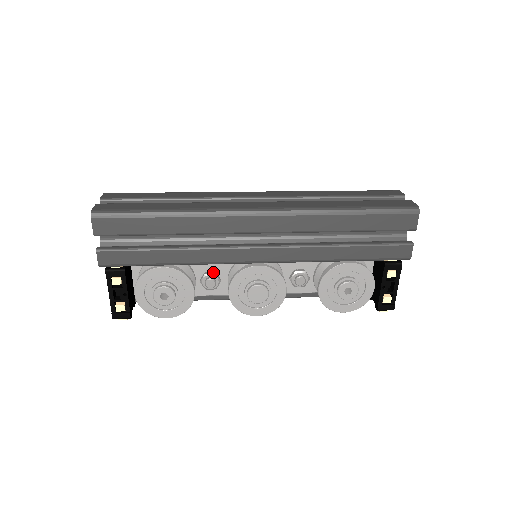
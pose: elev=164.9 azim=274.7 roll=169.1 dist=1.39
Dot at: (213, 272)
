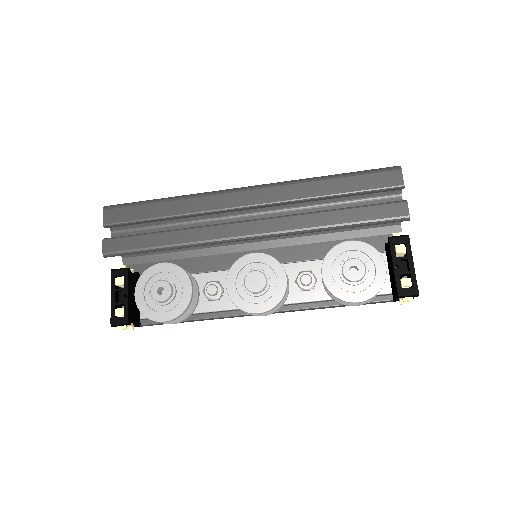
Dot at: (216, 281)
